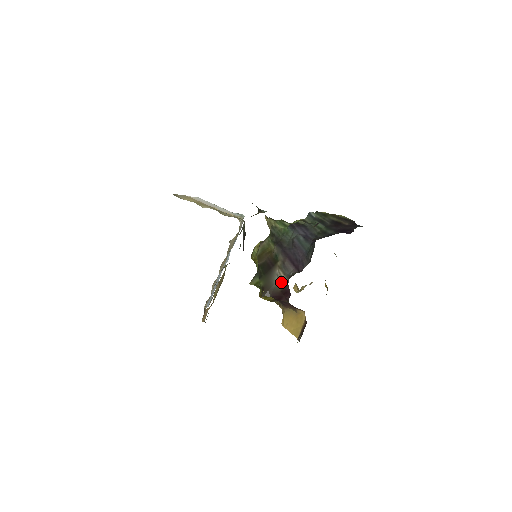
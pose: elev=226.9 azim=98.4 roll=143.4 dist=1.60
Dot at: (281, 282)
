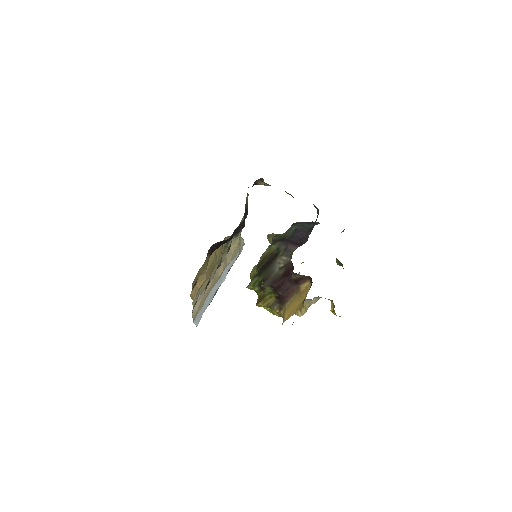
Dot at: (283, 264)
